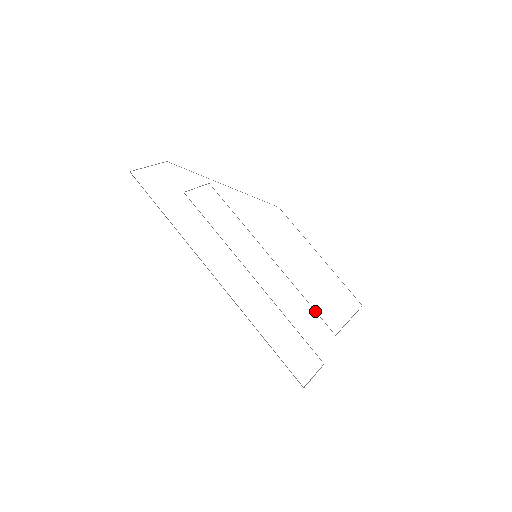
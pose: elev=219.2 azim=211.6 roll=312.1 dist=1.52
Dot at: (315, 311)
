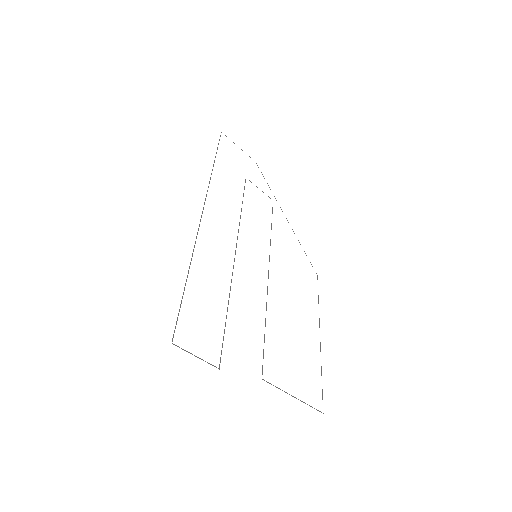
Dot at: (264, 341)
